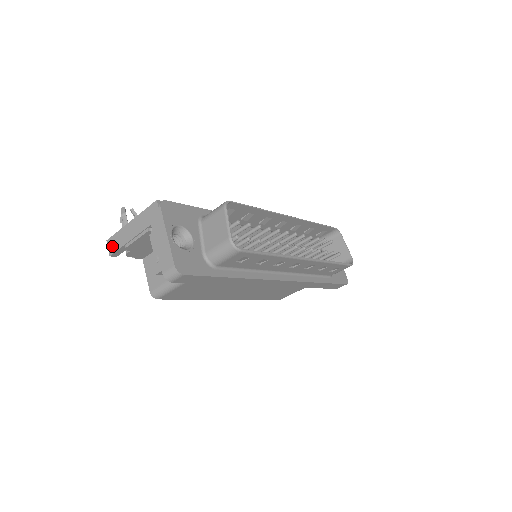
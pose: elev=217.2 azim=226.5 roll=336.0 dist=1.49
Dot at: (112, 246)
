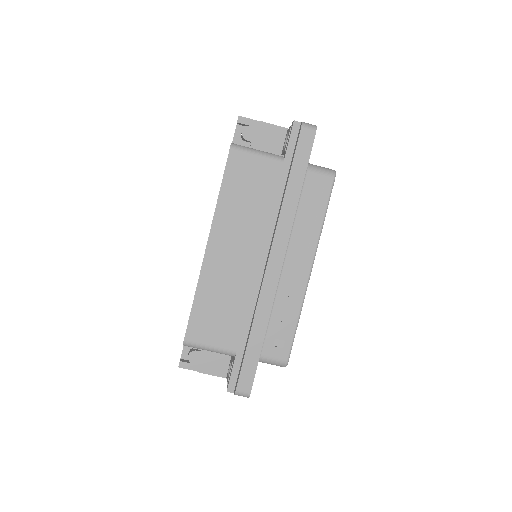
Dot at: occluded
